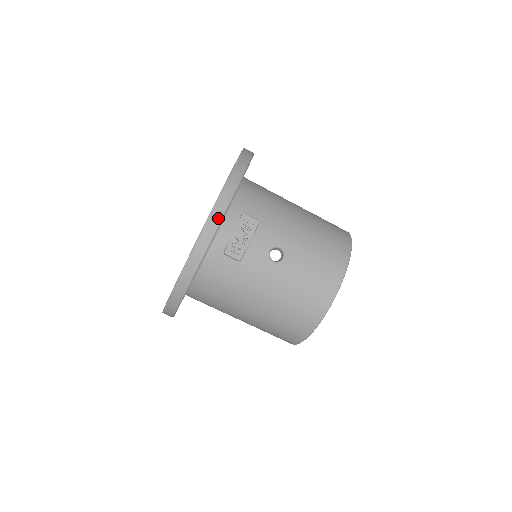
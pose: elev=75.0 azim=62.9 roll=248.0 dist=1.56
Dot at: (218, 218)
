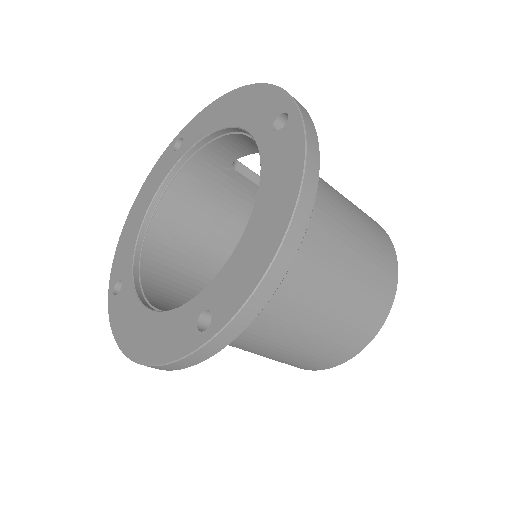
Dot at: occluded
